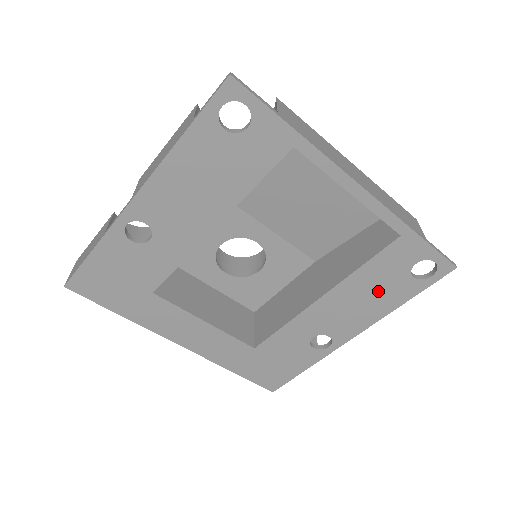
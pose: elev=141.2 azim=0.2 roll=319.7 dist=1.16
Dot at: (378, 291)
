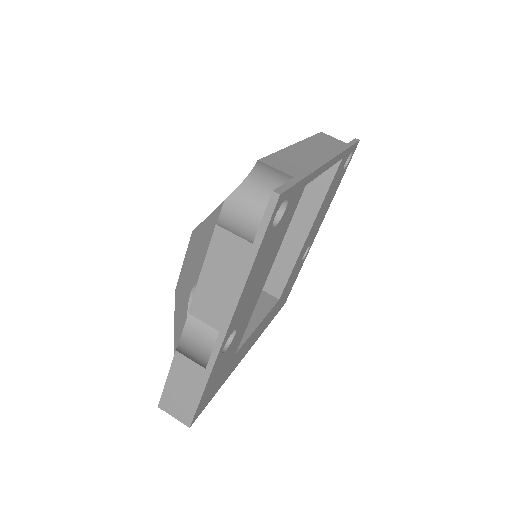
Dot at: (330, 196)
